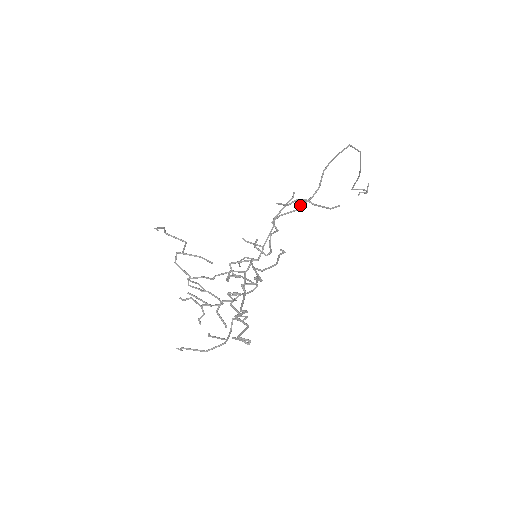
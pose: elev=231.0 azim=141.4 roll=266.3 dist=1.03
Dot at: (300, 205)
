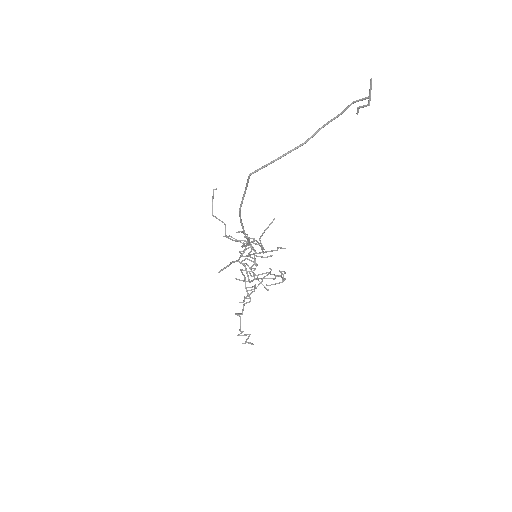
Dot at: occluded
